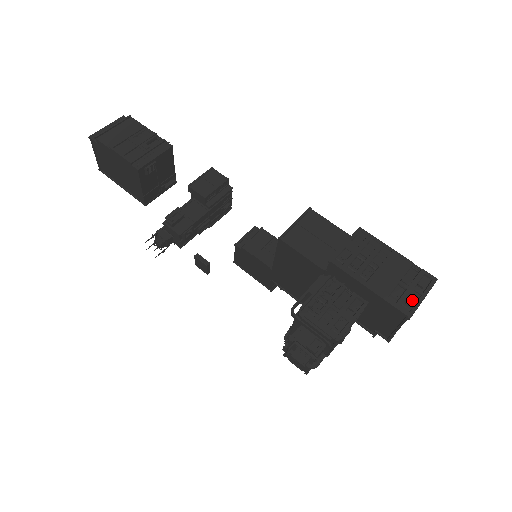
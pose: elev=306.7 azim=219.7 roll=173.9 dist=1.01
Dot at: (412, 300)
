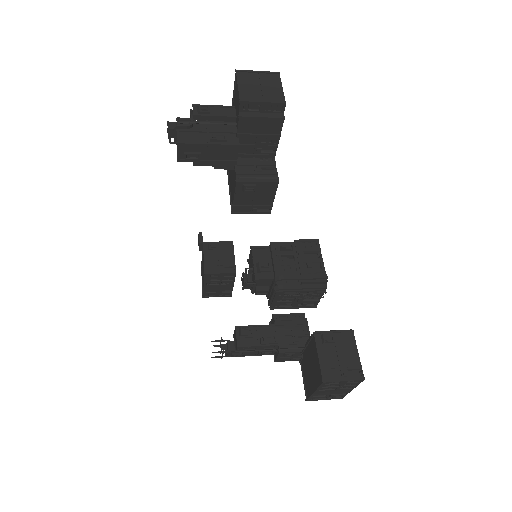
Dot at: (251, 78)
